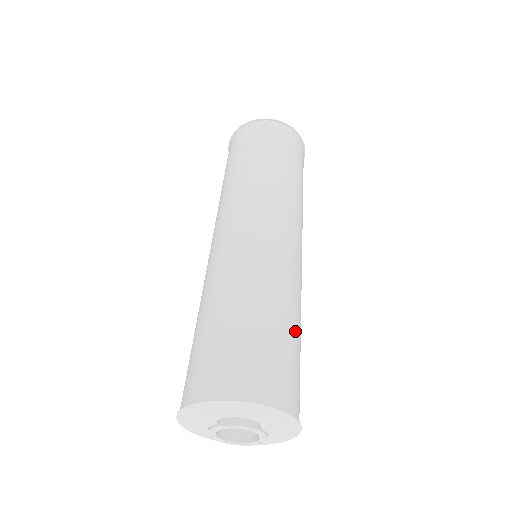
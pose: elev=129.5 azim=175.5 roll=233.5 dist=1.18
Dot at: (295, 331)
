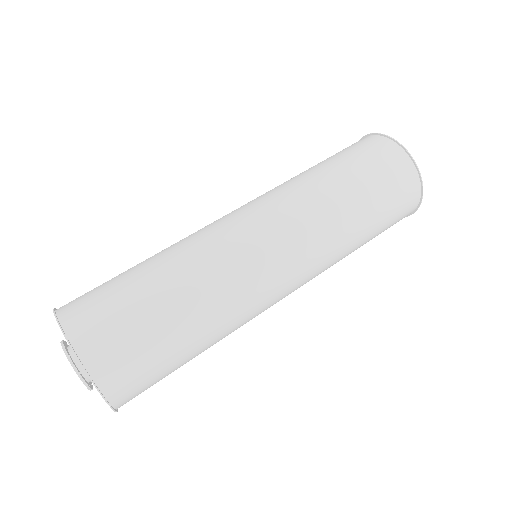
Dot at: (191, 347)
